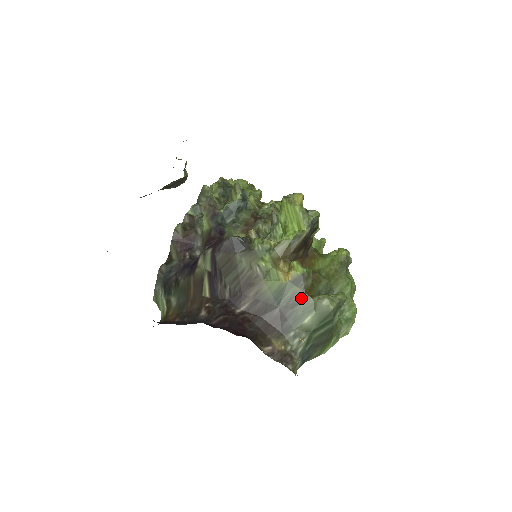
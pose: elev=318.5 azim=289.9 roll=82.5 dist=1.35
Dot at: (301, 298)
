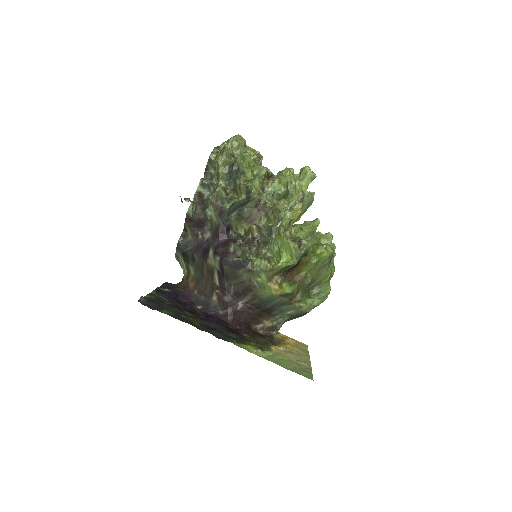
Dot at: (286, 303)
